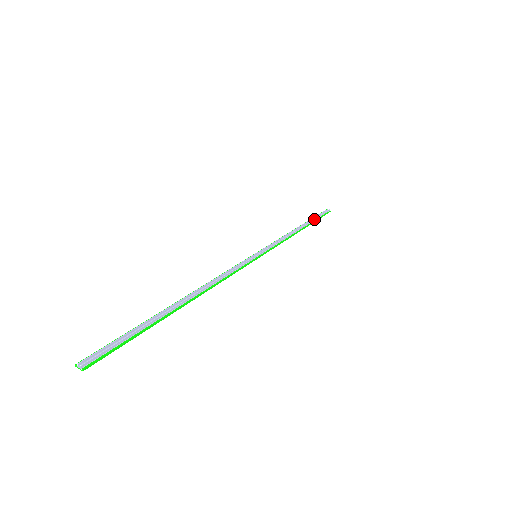
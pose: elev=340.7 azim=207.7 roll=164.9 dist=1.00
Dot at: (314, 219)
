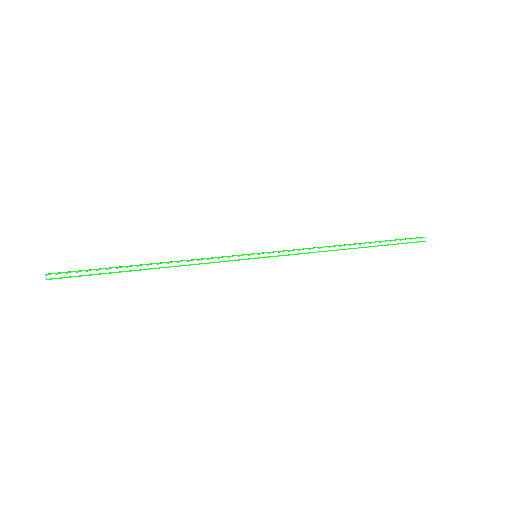
Dot at: (382, 244)
